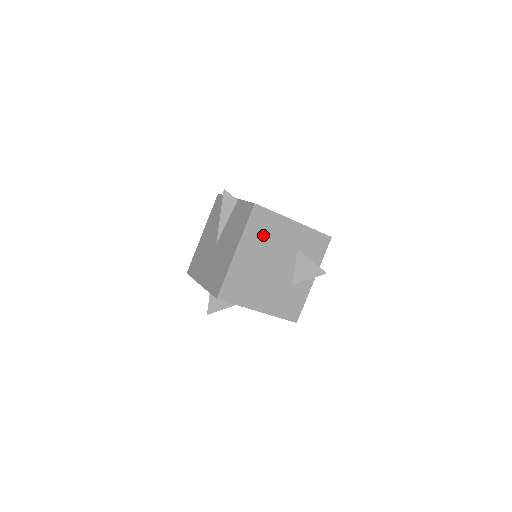
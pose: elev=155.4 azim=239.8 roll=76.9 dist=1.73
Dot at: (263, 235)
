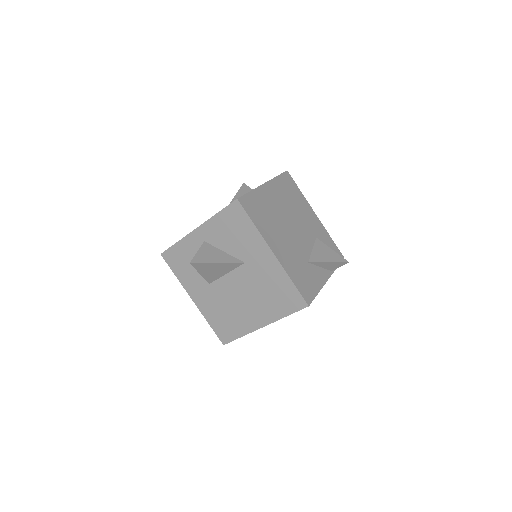
Dot at: (289, 197)
